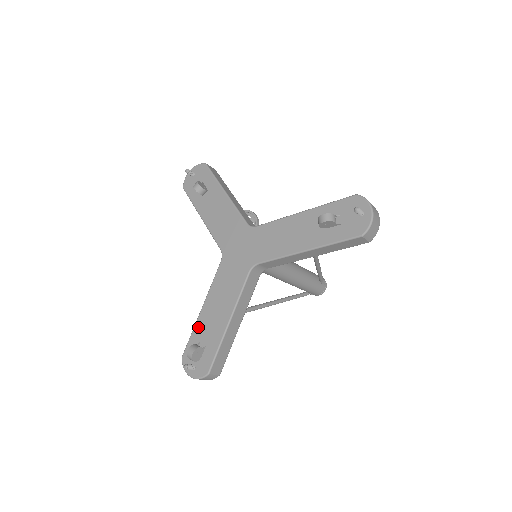
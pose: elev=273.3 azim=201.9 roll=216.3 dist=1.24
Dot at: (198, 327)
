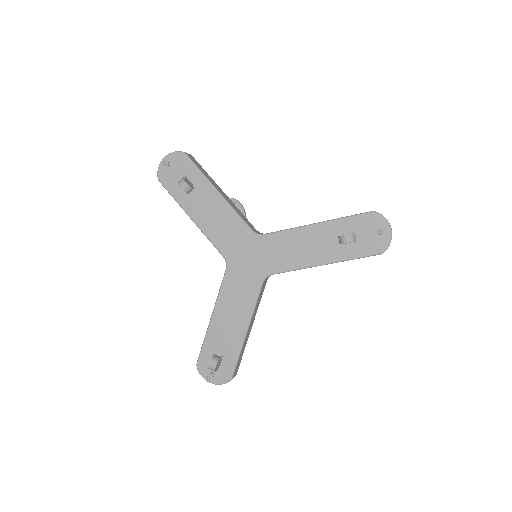
Dot at: (211, 336)
